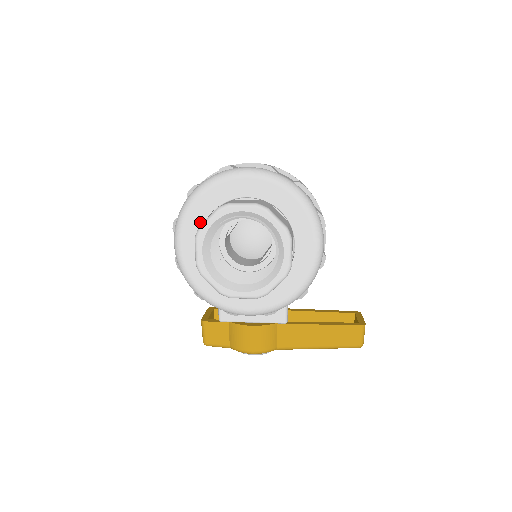
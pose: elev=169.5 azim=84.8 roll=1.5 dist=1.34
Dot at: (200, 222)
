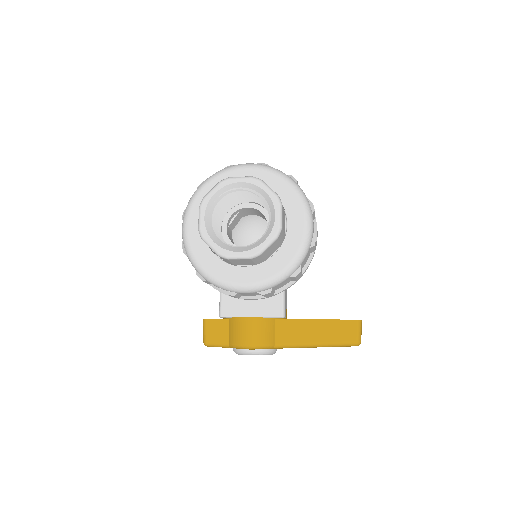
Dot at: occluded
